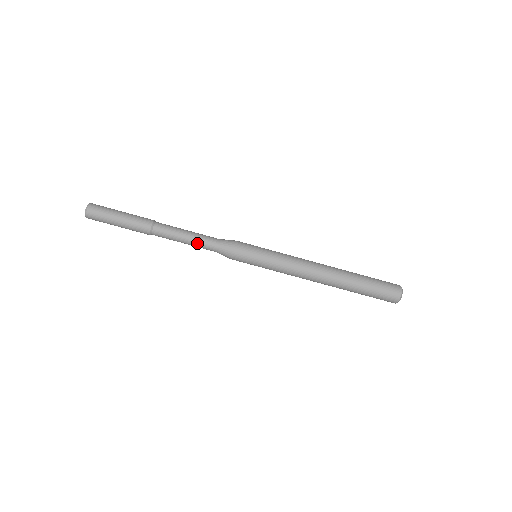
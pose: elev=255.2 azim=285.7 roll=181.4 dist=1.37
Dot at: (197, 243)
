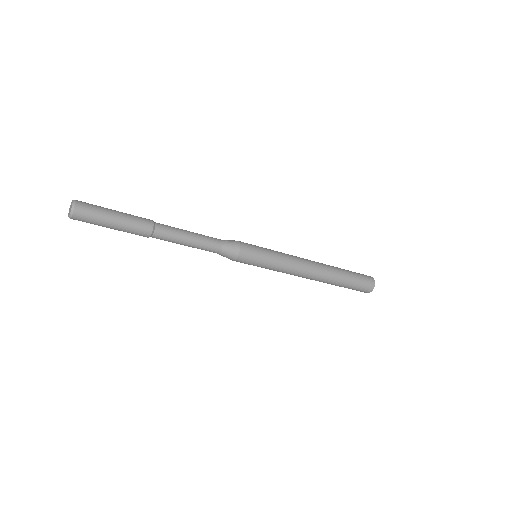
Dot at: (201, 246)
